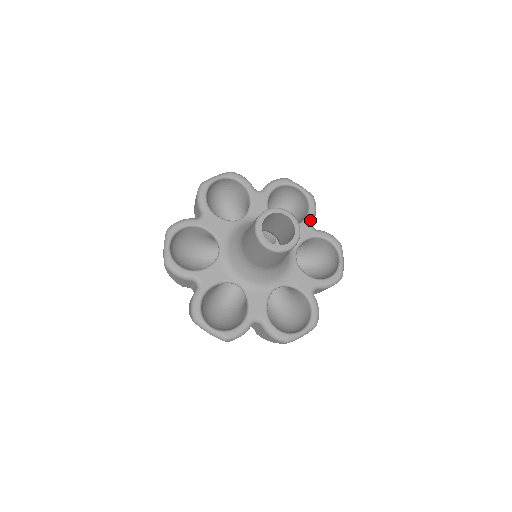
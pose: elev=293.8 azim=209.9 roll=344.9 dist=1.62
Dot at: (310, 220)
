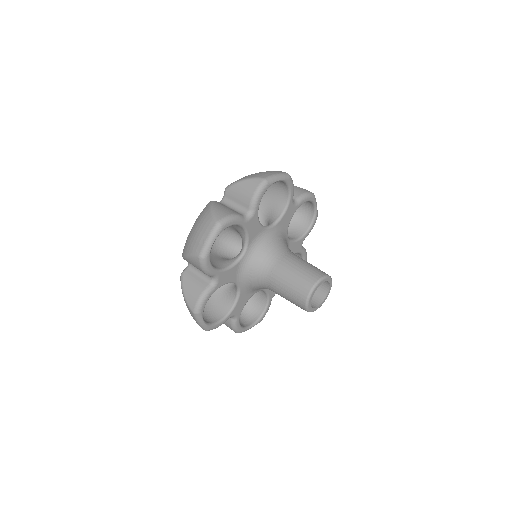
Dot at: occluded
